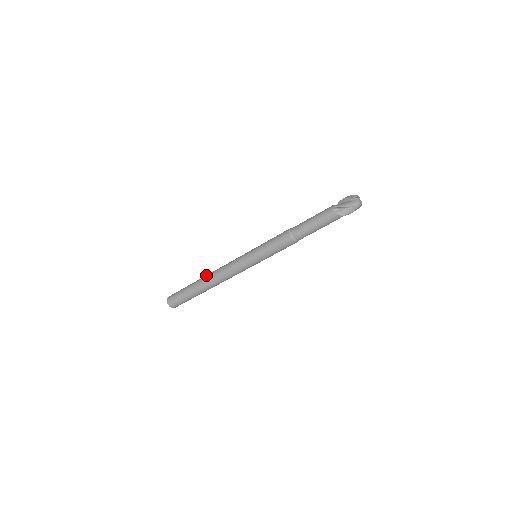
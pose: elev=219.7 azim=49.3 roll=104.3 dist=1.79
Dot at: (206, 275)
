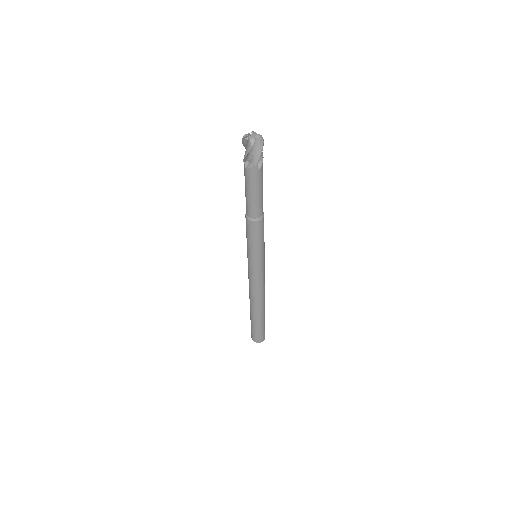
Dot at: occluded
